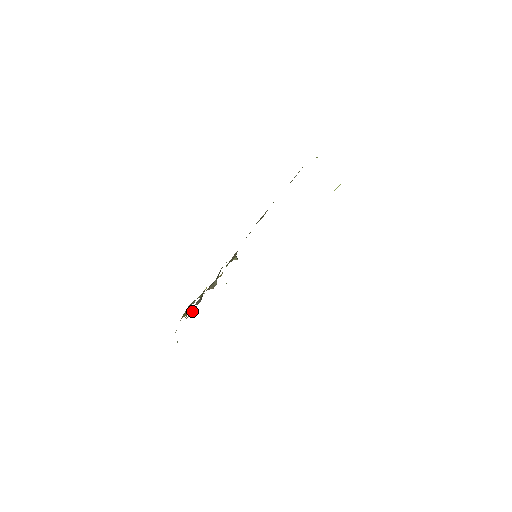
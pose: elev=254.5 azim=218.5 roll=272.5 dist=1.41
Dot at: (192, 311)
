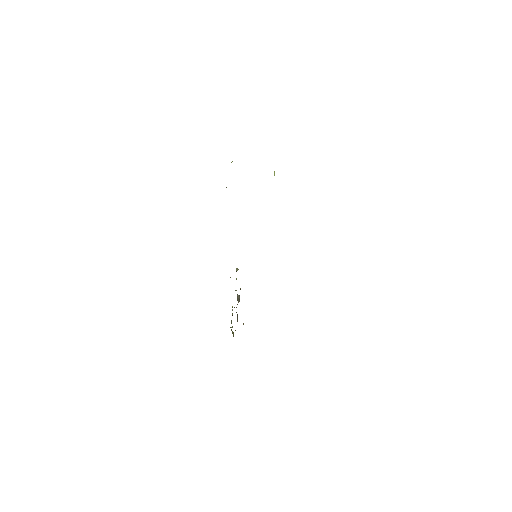
Dot at: occluded
